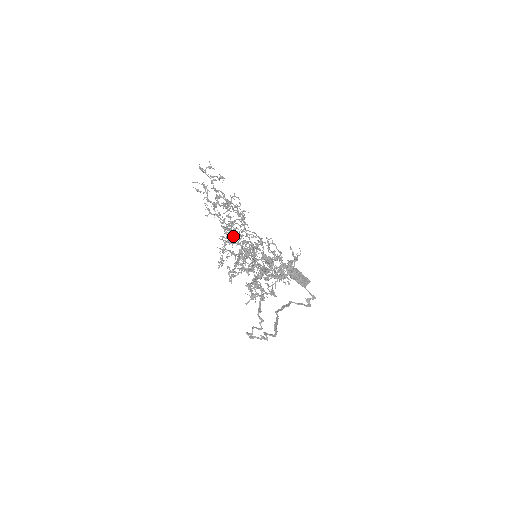
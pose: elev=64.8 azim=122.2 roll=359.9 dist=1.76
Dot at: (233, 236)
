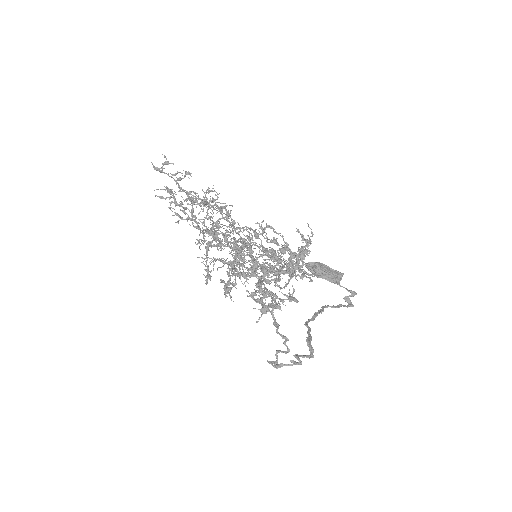
Dot at: (214, 236)
